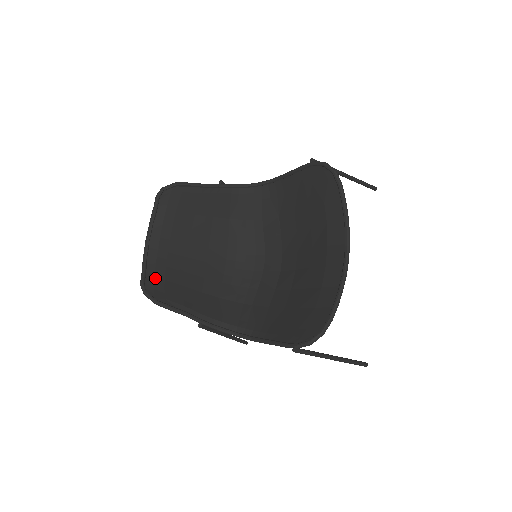
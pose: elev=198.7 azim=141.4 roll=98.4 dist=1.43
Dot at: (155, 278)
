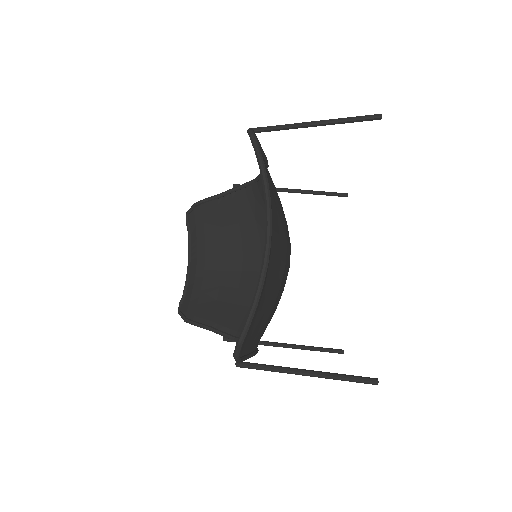
Dot at: (191, 297)
